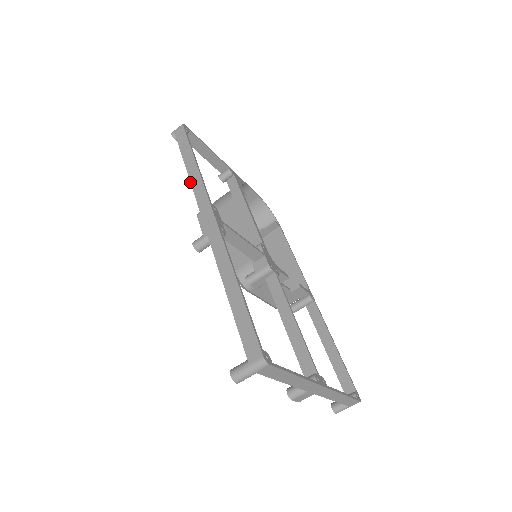
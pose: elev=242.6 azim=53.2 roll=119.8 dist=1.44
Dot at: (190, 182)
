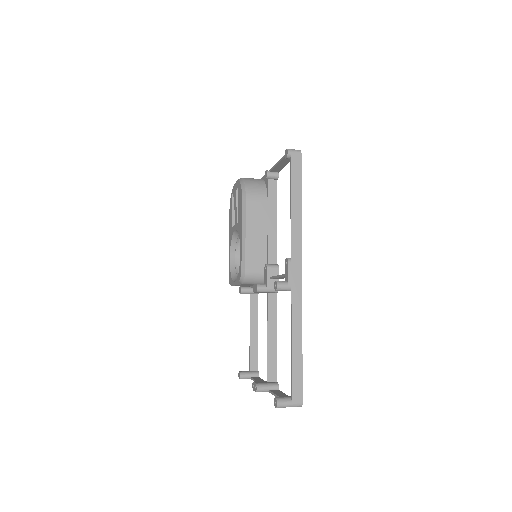
Dot at: (291, 223)
